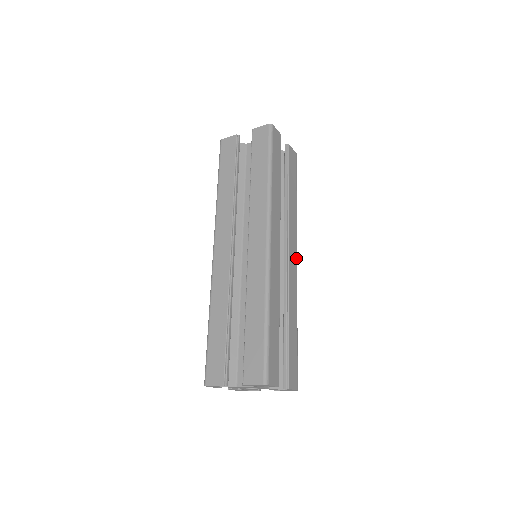
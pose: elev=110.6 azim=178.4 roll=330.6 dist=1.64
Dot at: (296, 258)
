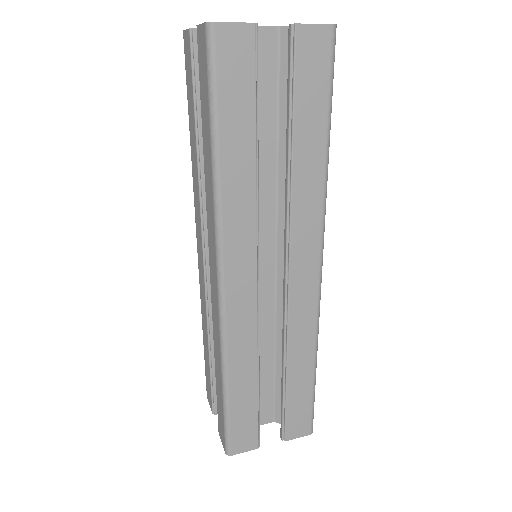
Dot at: (317, 268)
